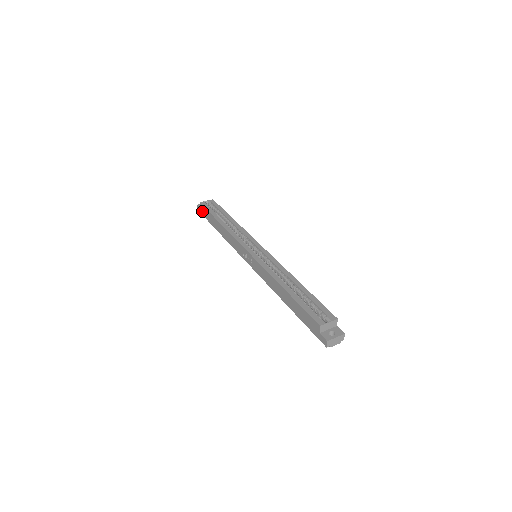
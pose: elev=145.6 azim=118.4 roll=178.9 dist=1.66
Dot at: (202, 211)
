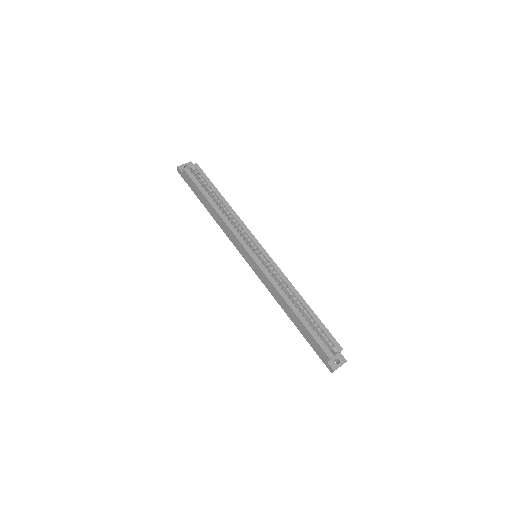
Dot at: (185, 178)
